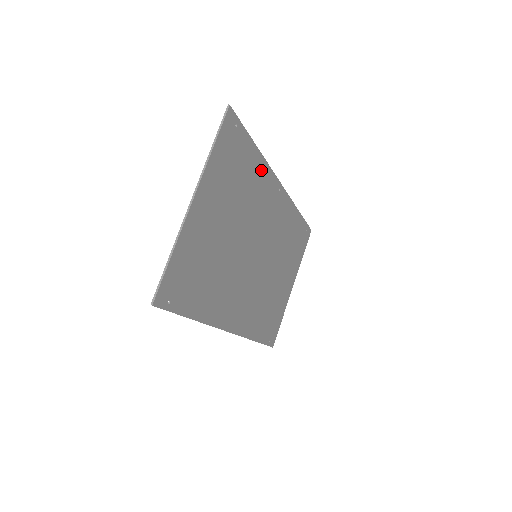
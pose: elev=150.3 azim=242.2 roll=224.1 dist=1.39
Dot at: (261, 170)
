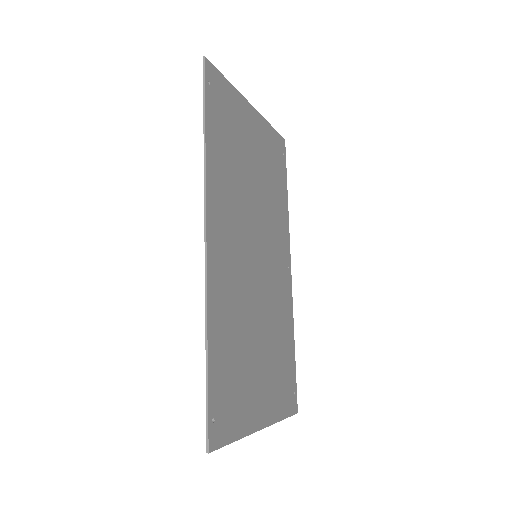
Dot at: (284, 214)
